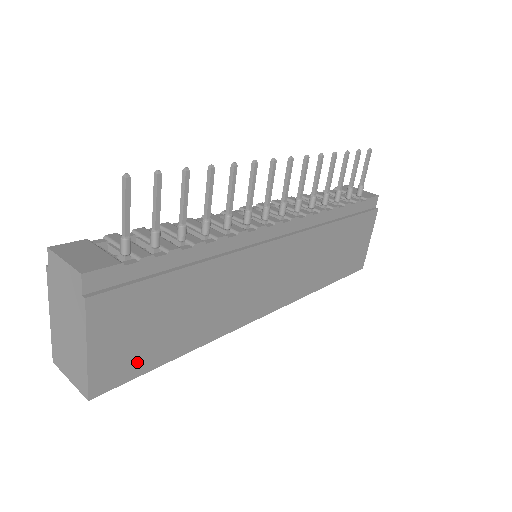
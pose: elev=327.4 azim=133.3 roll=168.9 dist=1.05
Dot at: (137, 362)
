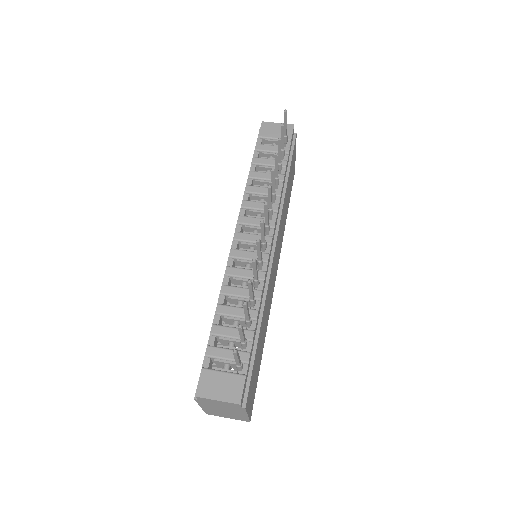
Dot at: (255, 386)
